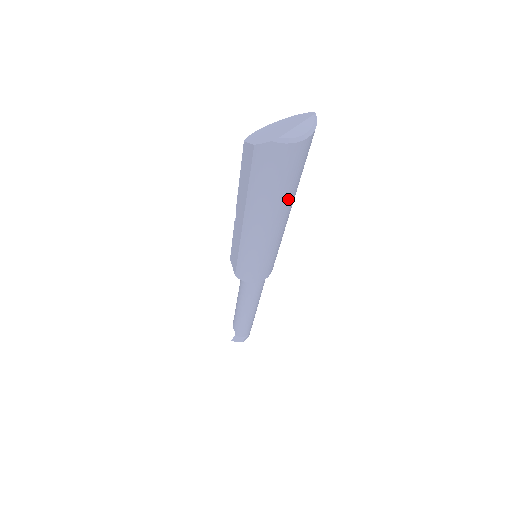
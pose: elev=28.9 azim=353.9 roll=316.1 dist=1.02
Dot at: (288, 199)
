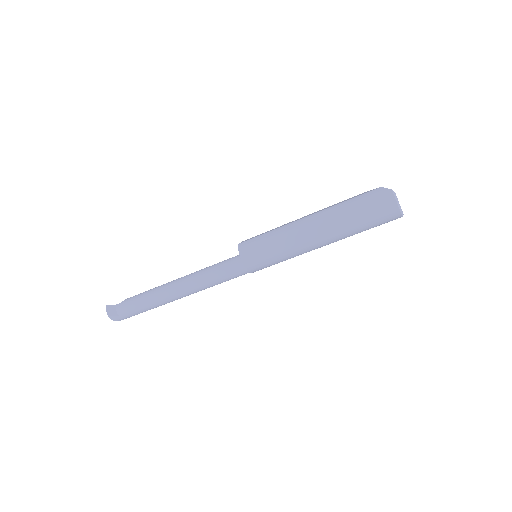
Dot at: (346, 228)
